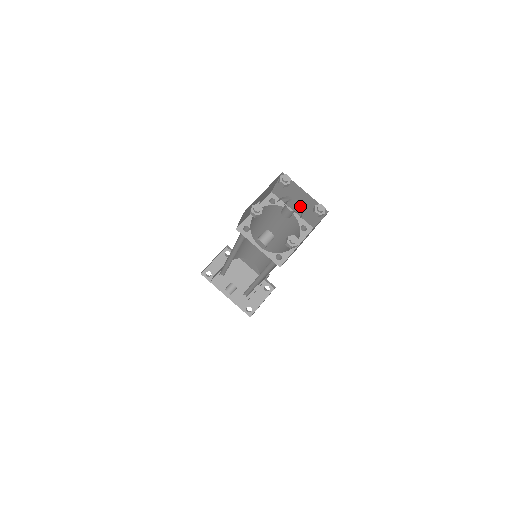
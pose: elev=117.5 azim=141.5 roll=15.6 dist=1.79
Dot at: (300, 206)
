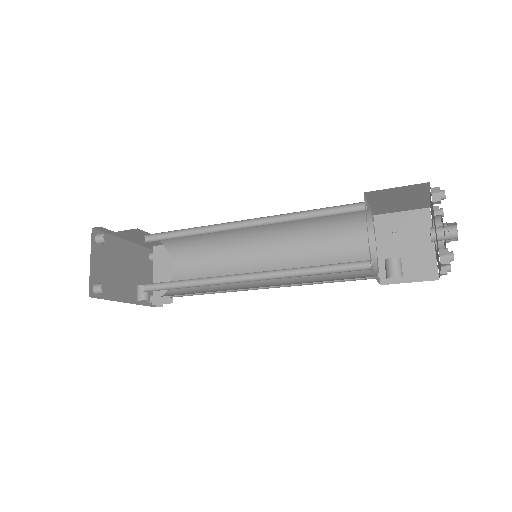
Dot at: (437, 220)
